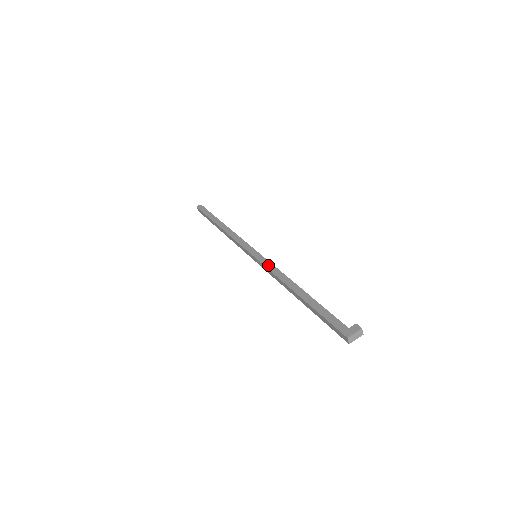
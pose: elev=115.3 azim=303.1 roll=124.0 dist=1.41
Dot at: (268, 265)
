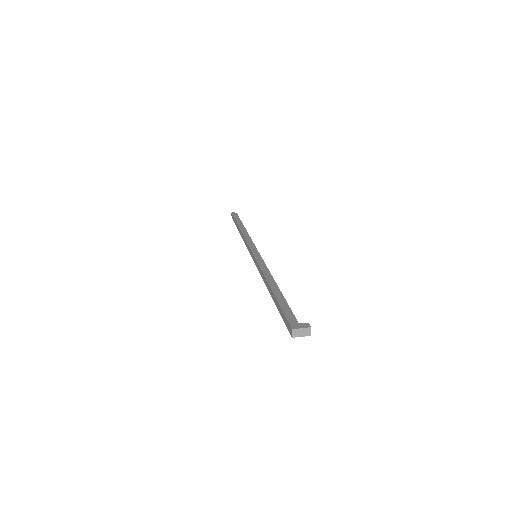
Dot at: (261, 263)
